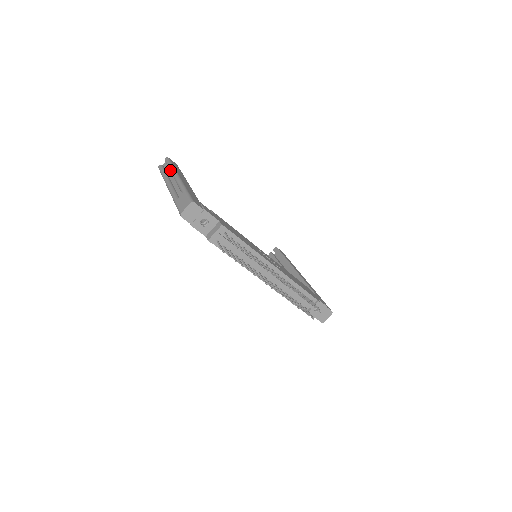
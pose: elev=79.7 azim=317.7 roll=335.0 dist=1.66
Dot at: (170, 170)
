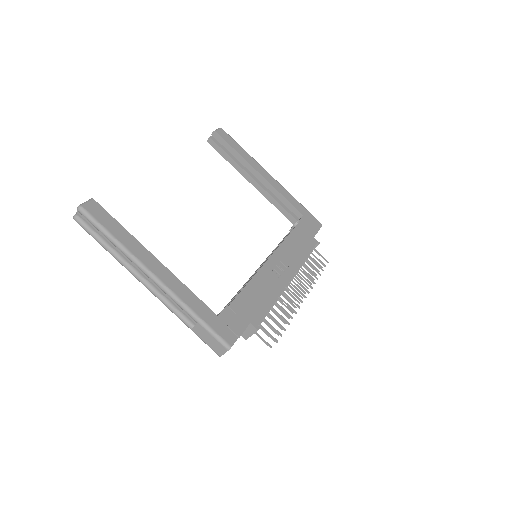
Dot at: occluded
